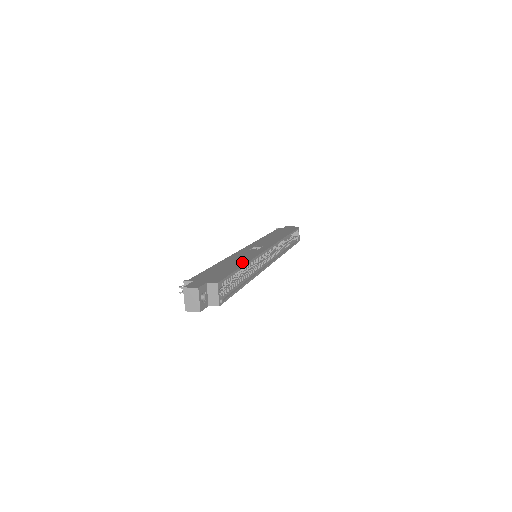
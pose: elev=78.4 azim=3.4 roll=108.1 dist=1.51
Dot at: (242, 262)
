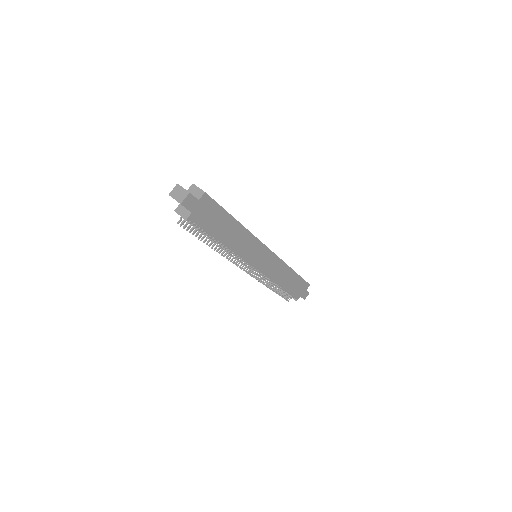
Dot at: occluded
